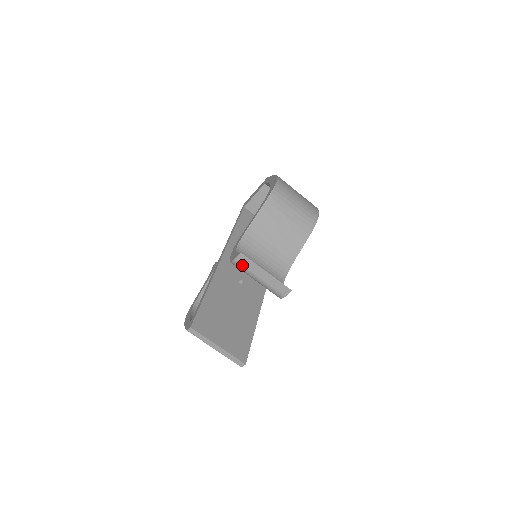
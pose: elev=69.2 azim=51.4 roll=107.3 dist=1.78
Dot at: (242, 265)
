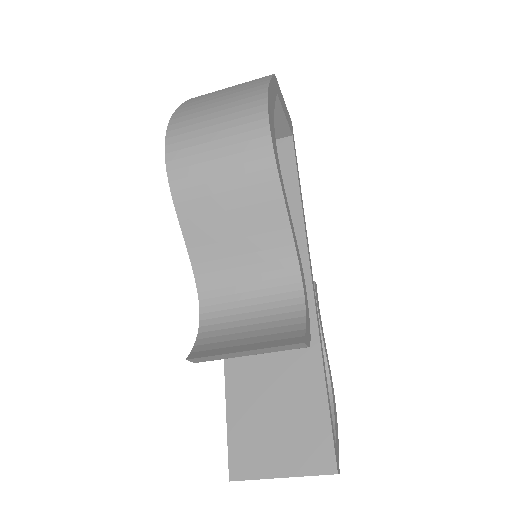
Dot at: occluded
